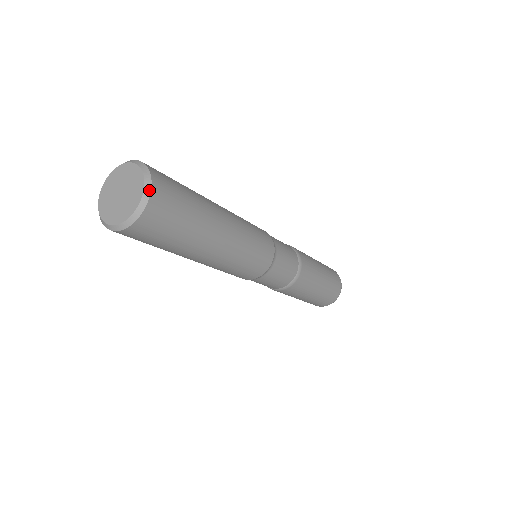
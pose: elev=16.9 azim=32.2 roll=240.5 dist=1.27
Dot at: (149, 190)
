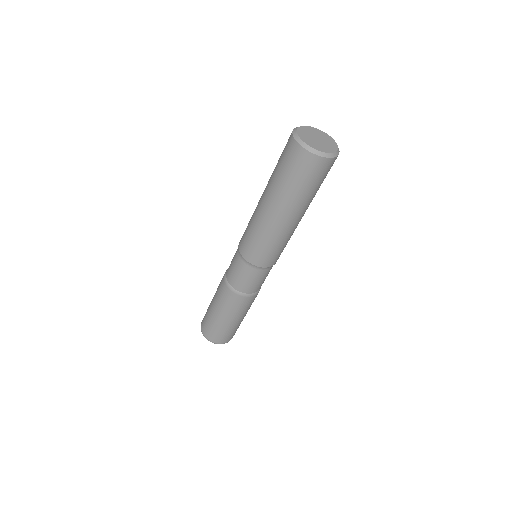
Dot at: (339, 151)
